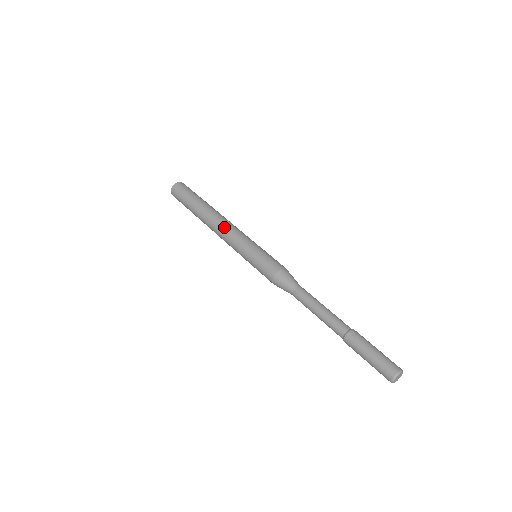
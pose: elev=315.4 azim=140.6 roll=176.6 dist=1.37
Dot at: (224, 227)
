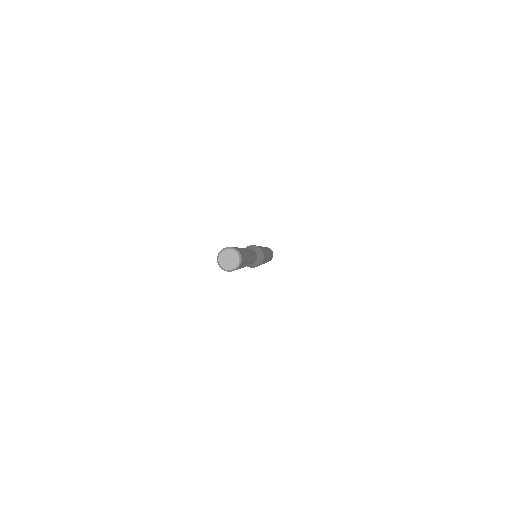
Dot at: occluded
